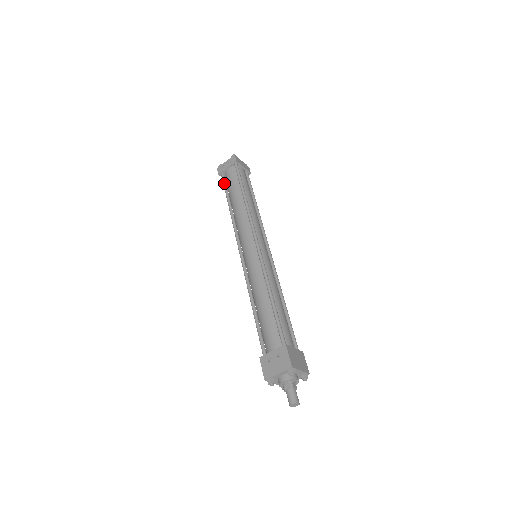
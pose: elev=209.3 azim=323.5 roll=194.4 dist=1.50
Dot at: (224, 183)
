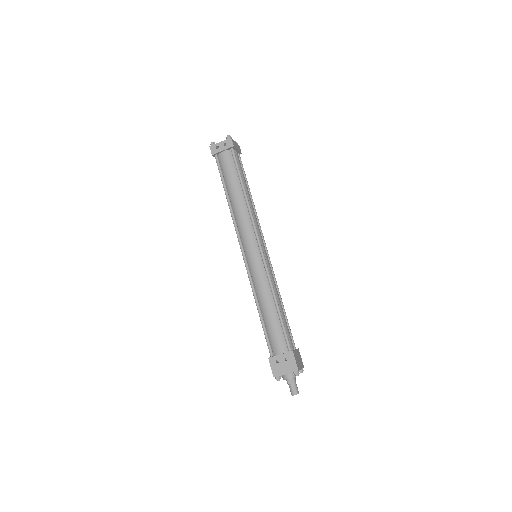
Dot at: (219, 168)
